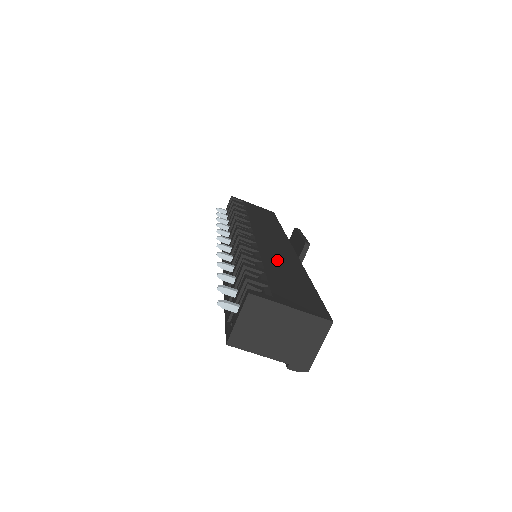
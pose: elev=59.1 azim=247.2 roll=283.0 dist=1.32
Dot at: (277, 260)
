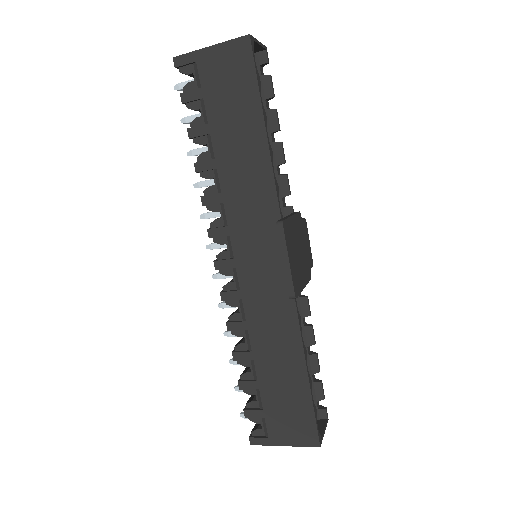
Dot at: (268, 338)
